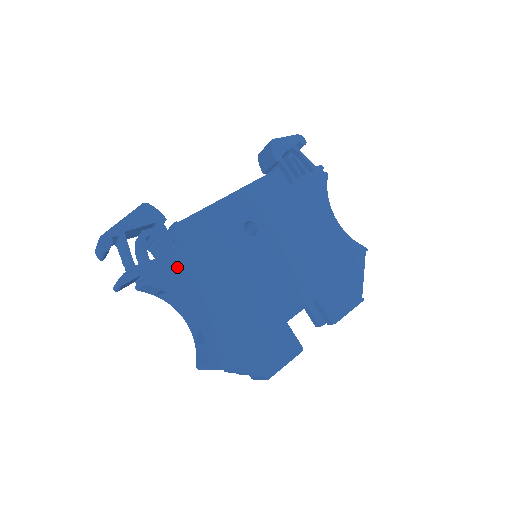
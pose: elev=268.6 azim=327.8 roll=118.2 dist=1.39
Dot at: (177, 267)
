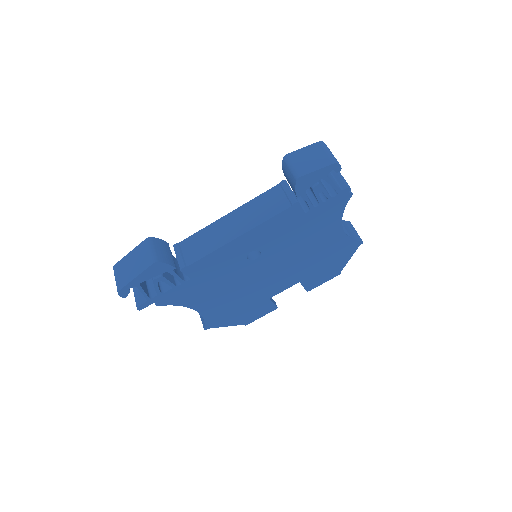
Dot at: (184, 292)
